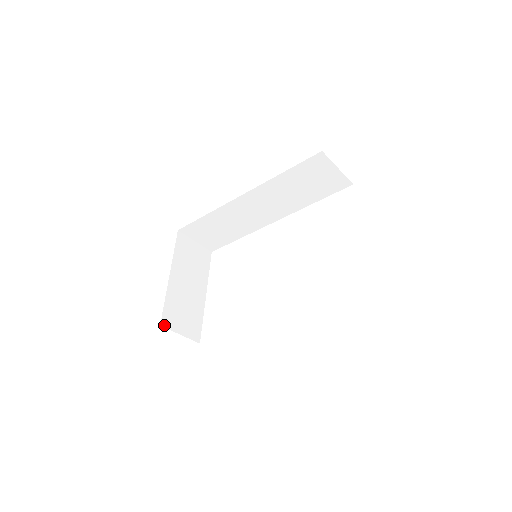
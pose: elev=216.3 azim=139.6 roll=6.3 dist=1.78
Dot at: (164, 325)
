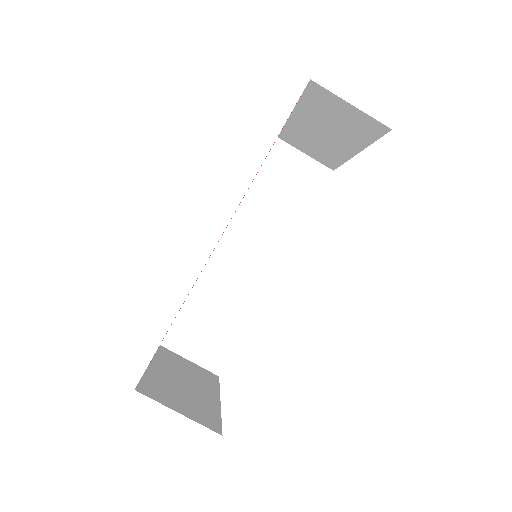
Dot at: (143, 393)
